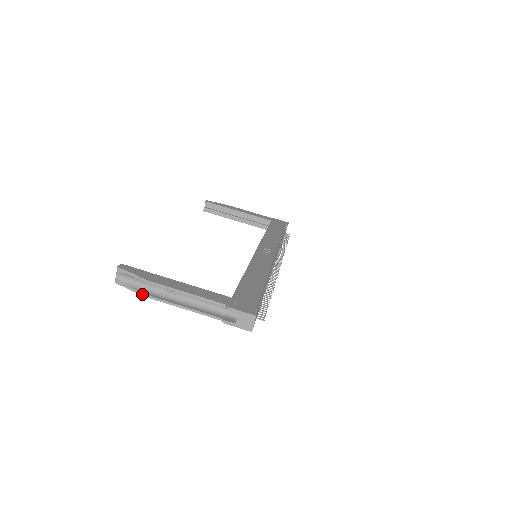
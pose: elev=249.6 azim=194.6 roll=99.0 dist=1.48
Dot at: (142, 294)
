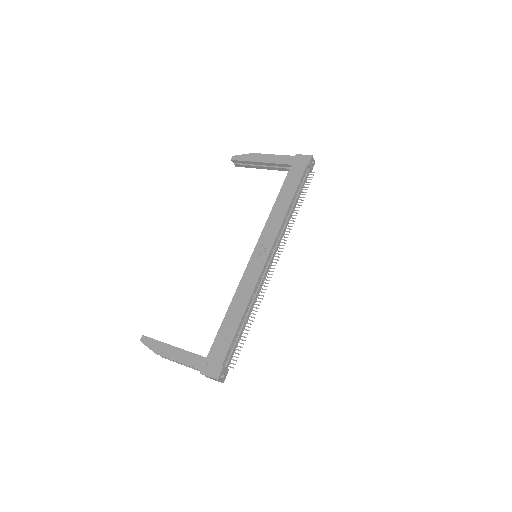
Dot at: occluded
